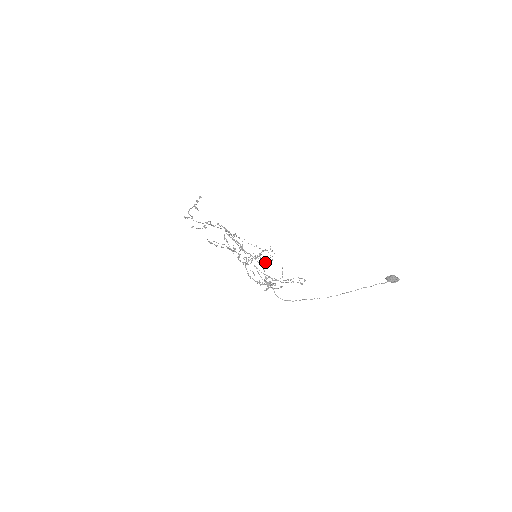
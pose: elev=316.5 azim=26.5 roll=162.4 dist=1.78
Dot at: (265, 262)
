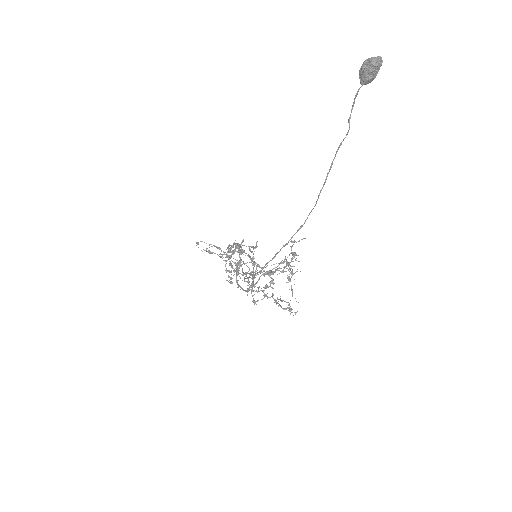
Dot at: (253, 247)
